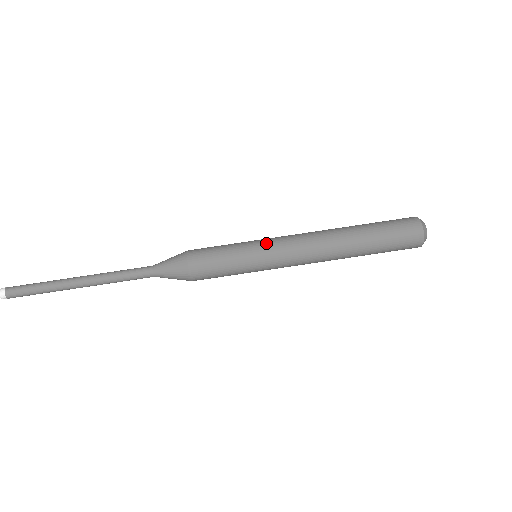
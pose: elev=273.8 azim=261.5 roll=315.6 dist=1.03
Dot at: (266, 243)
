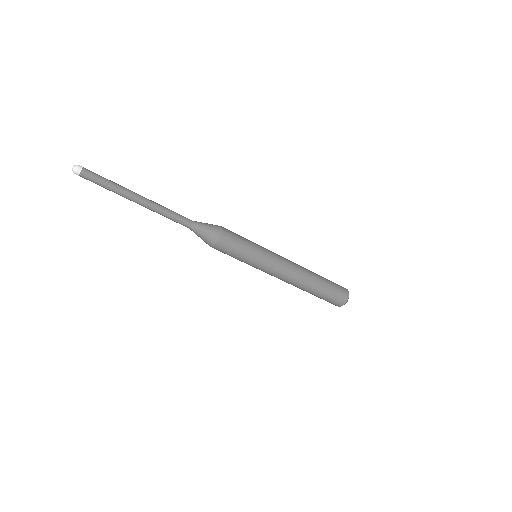
Dot at: (269, 258)
